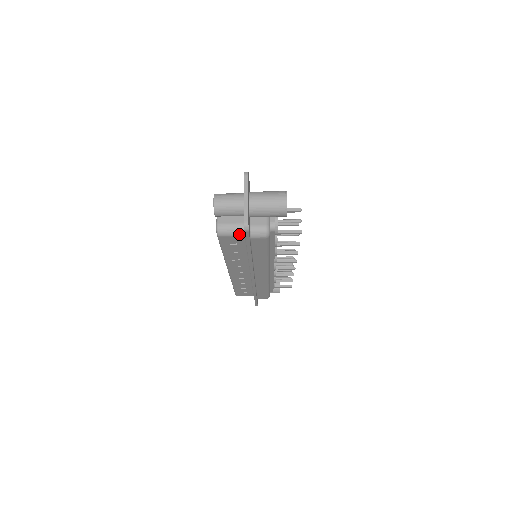
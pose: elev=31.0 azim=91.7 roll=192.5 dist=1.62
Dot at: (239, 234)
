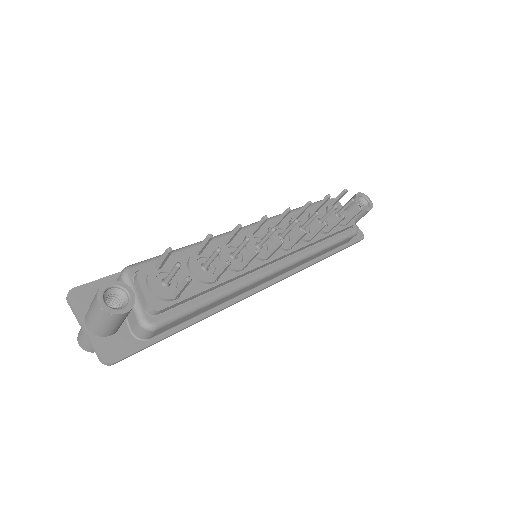
Dot at: occluded
